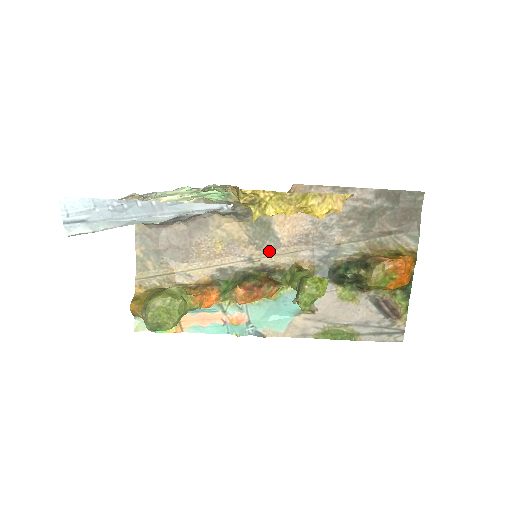
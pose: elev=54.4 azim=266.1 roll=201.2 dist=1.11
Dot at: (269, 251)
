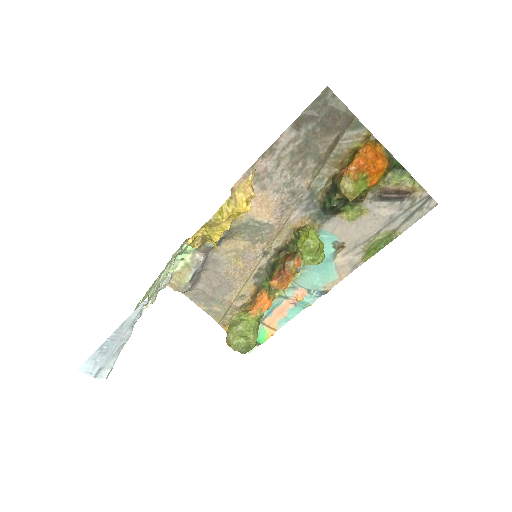
Dot at: (270, 237)
